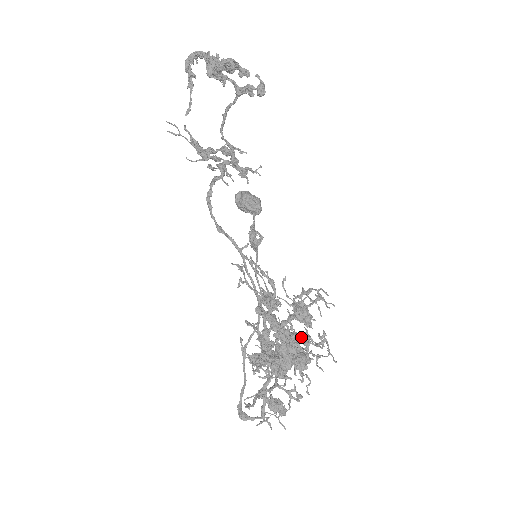
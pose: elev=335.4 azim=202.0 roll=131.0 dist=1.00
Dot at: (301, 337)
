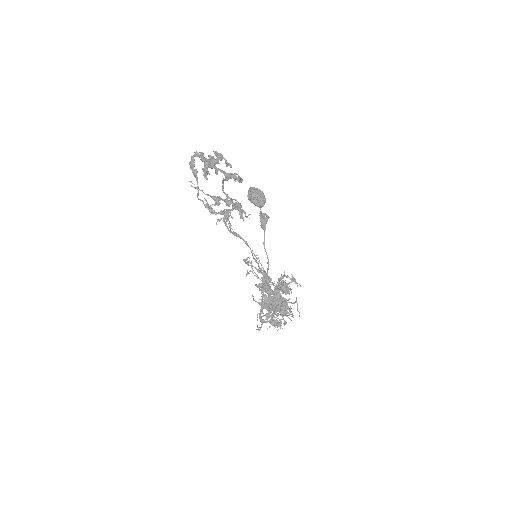
Dot at: (281, 303)
